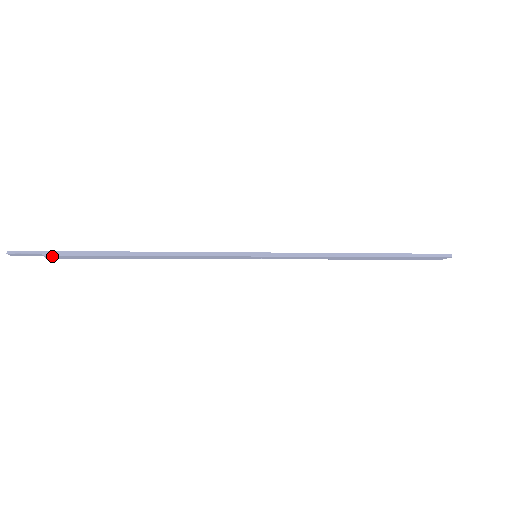
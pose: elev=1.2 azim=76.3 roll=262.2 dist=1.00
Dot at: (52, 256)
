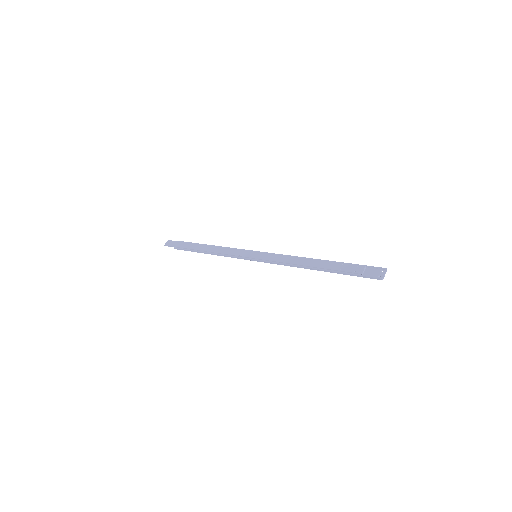
Dot at: occluded
